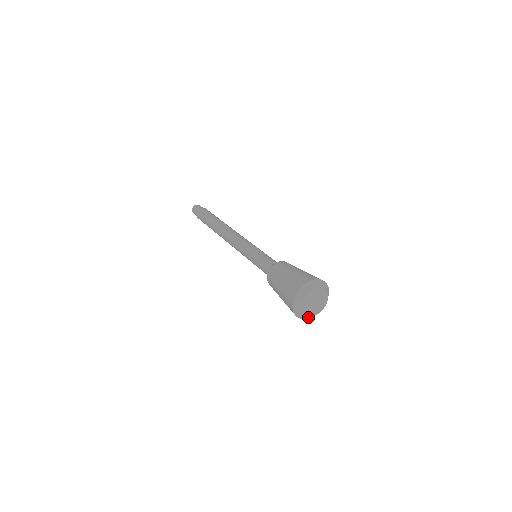
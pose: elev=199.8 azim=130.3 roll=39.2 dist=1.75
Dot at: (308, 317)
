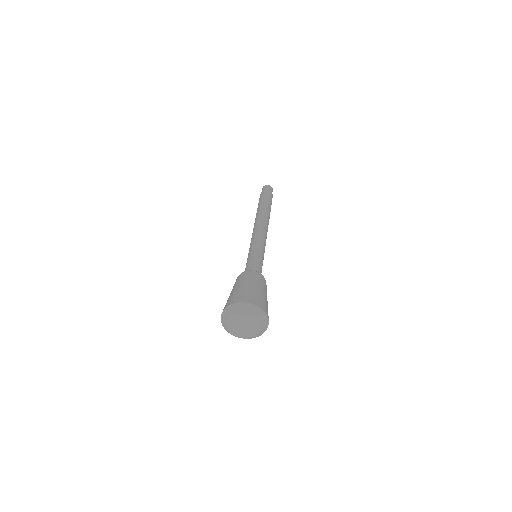
Dot at: (248, 338)
